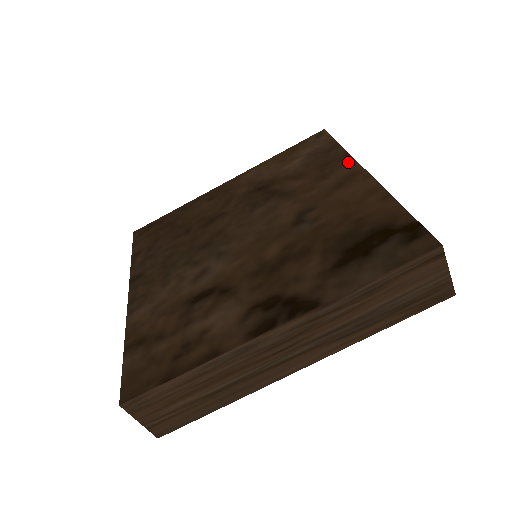
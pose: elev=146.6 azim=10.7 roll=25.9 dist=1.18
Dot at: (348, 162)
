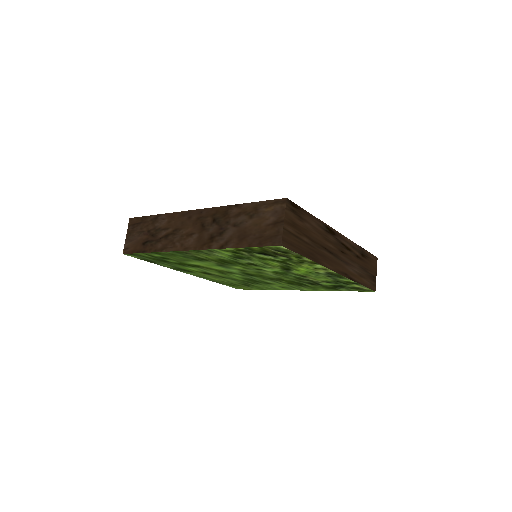
Dot at: occluded
